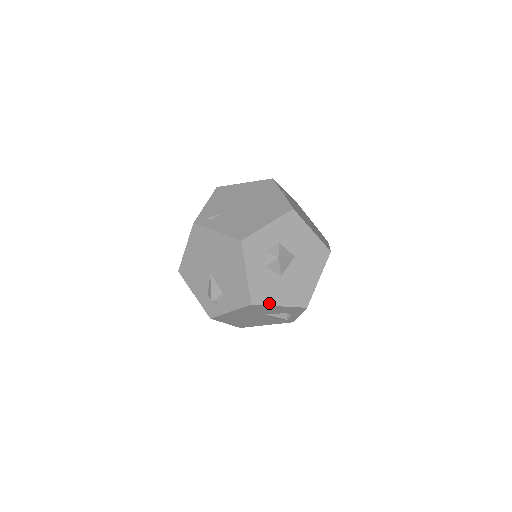
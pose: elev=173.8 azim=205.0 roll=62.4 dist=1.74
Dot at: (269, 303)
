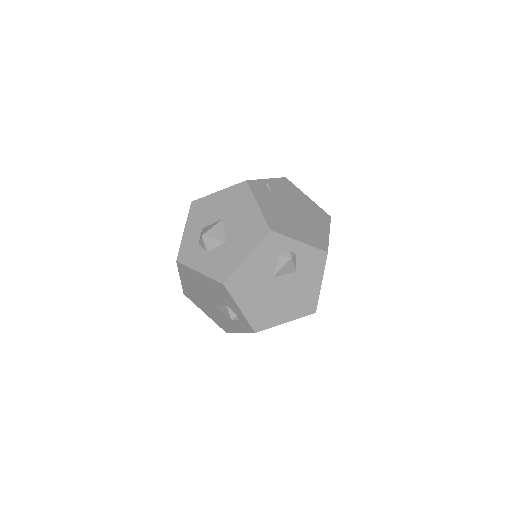
Dot at: (236, 267)
